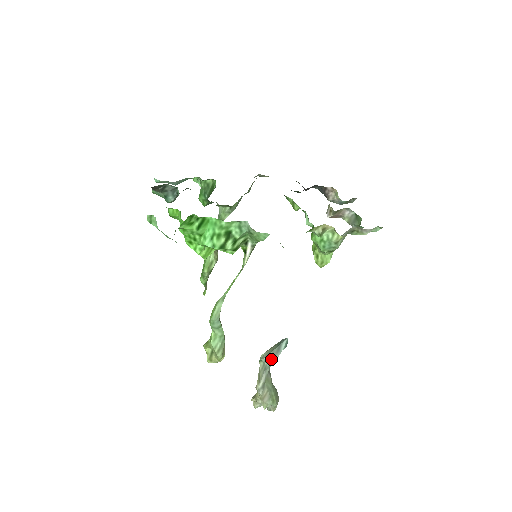
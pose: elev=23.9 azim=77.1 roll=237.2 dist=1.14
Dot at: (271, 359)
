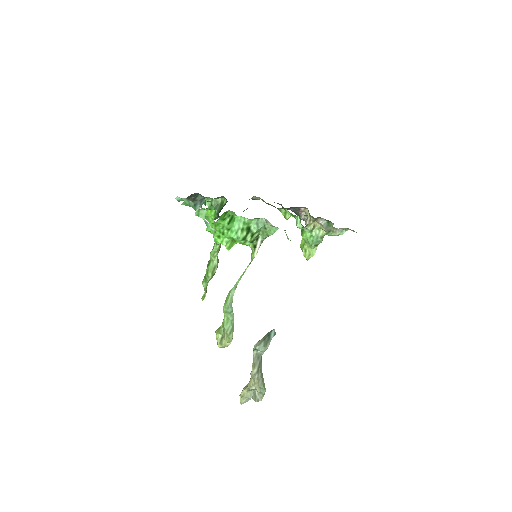
Dot at: (264, 346)
